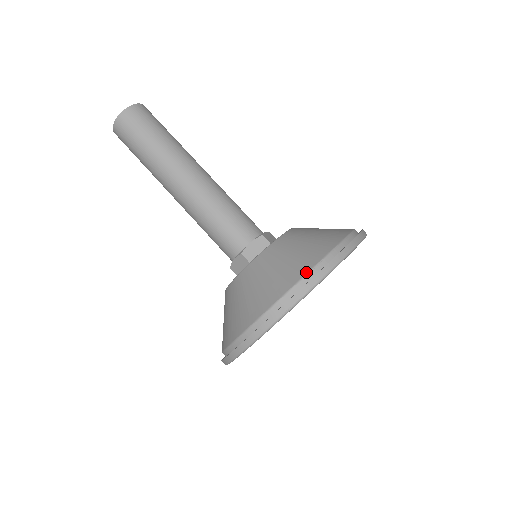
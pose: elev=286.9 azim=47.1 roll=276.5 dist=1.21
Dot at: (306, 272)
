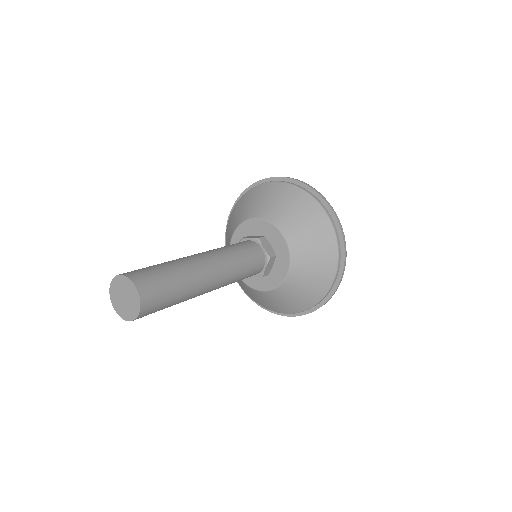
Dot at: (332, 283)
